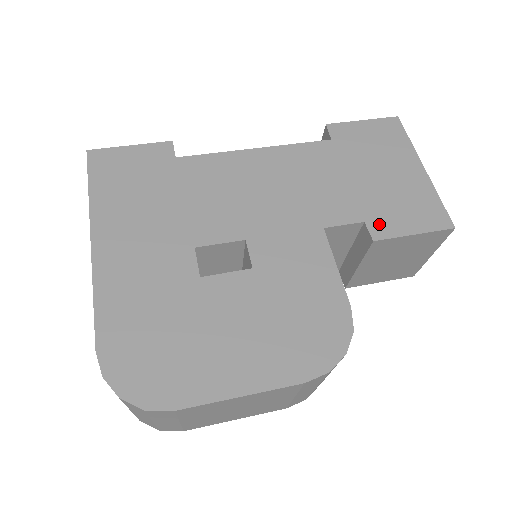
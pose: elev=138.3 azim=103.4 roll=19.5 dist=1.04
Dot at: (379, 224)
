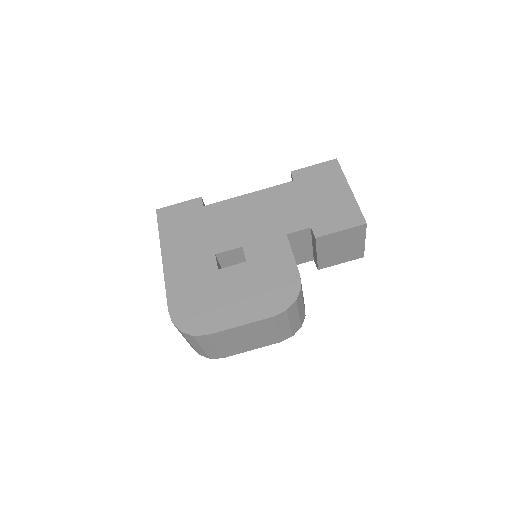
Dot at: (319, 228)
